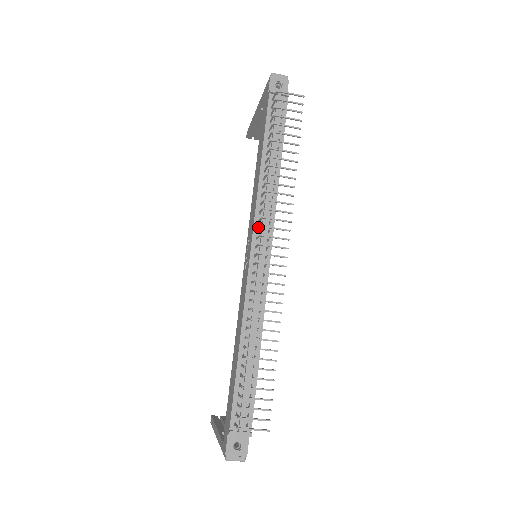
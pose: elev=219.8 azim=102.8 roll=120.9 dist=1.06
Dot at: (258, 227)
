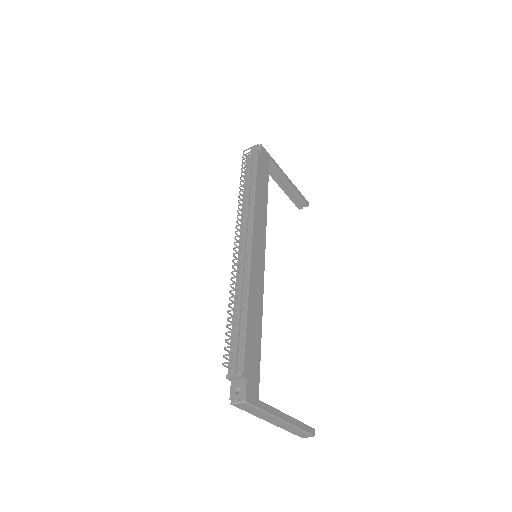
Dot at: (243, 232)
